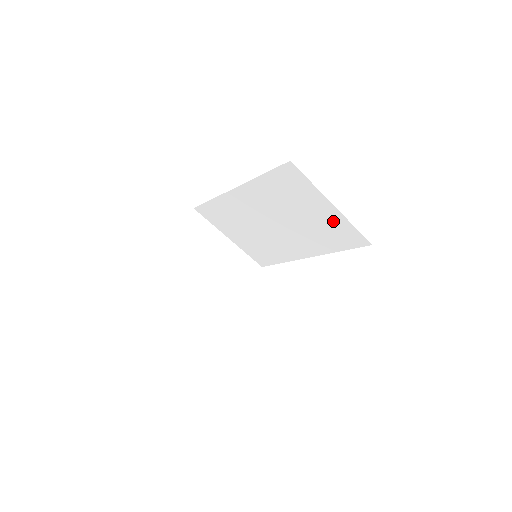
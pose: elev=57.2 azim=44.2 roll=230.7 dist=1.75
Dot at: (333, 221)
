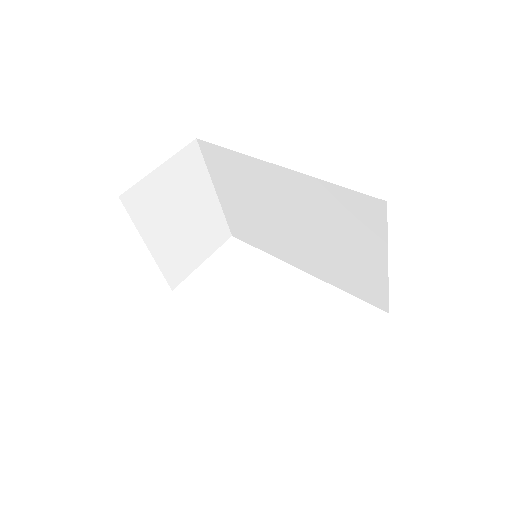
Dot at: (369, 272)
